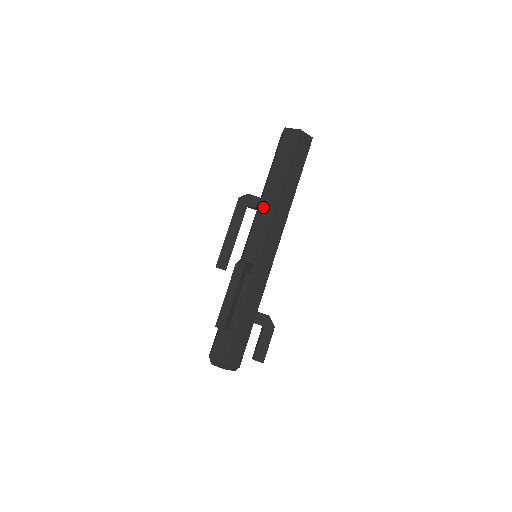
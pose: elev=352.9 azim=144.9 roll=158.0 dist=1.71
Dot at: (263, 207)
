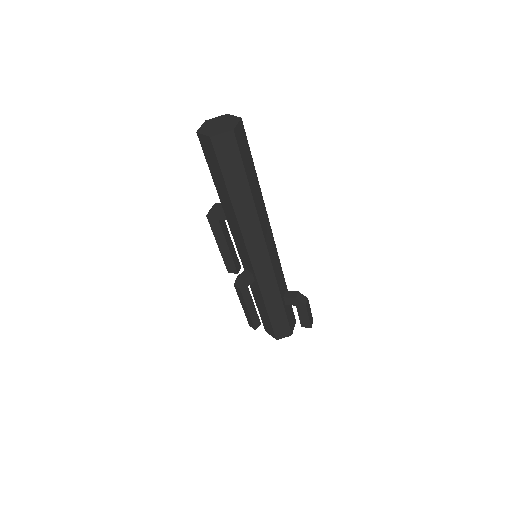
Dot at: (230, 223)
